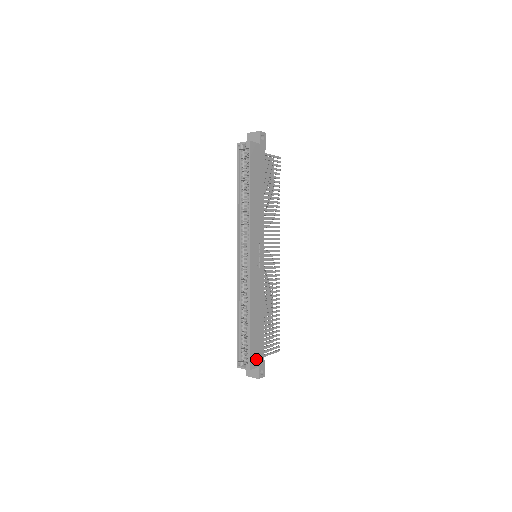
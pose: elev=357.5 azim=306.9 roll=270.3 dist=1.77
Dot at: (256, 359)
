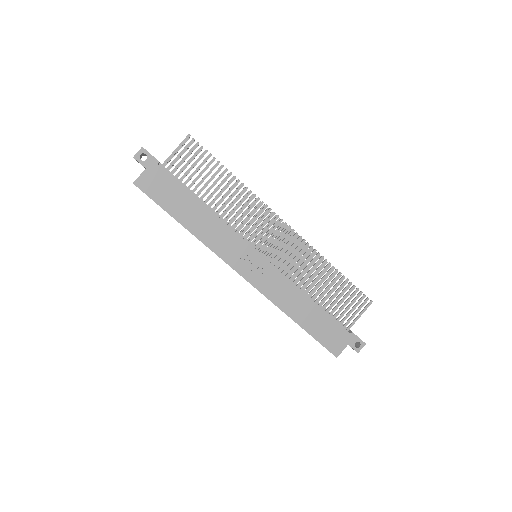
Dot at: (338, 342)
